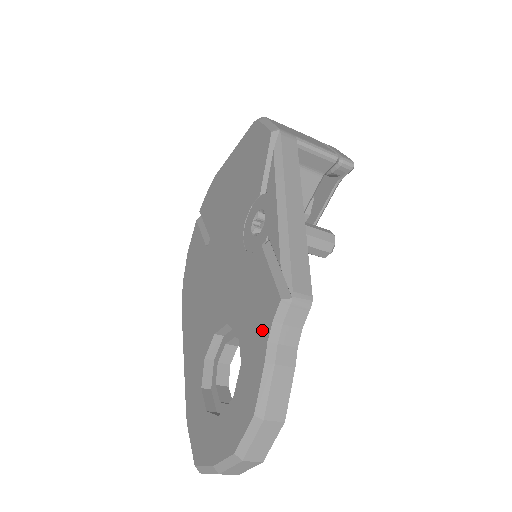
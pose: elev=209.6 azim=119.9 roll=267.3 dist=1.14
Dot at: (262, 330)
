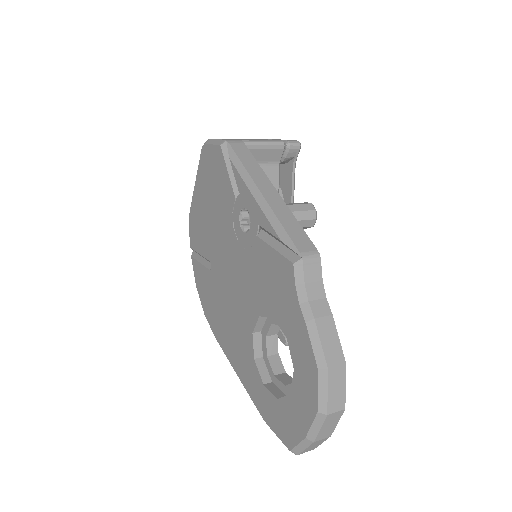
Dot at: (290, 299)
